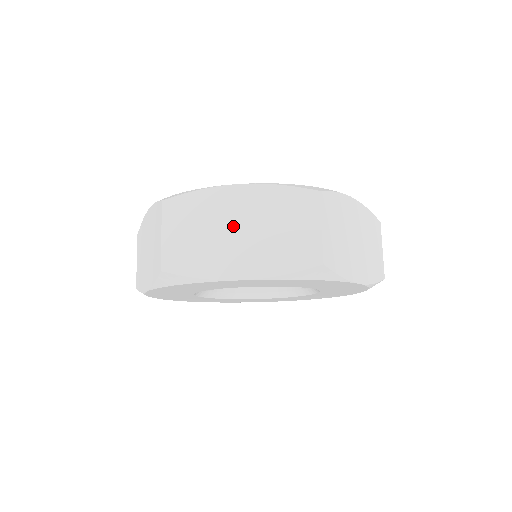
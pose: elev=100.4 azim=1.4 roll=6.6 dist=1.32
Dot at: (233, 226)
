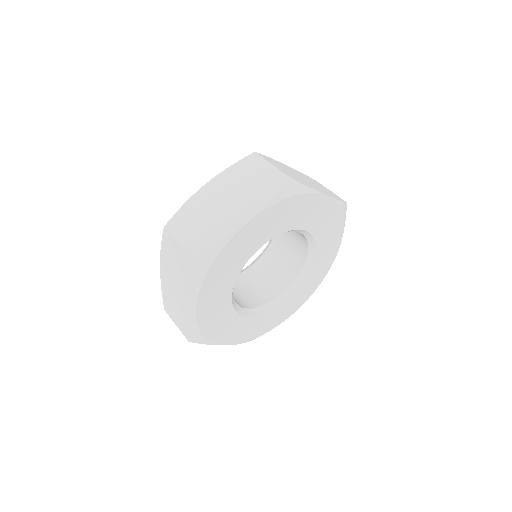
Dot at: (299, 176)
